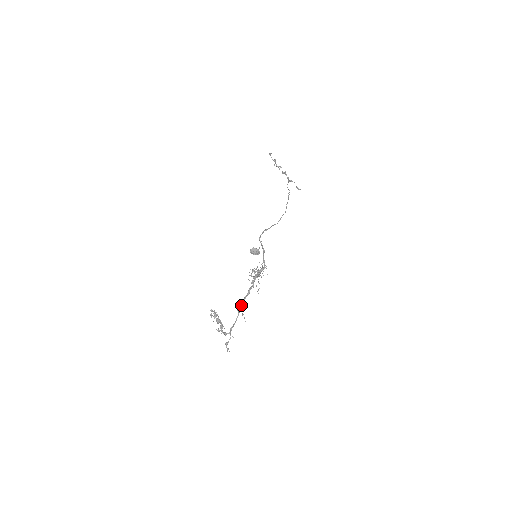
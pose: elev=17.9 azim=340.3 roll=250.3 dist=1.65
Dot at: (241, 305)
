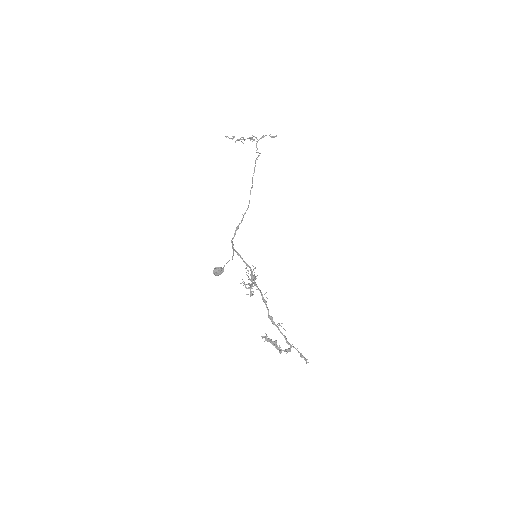
Dot at: (271, 318)
